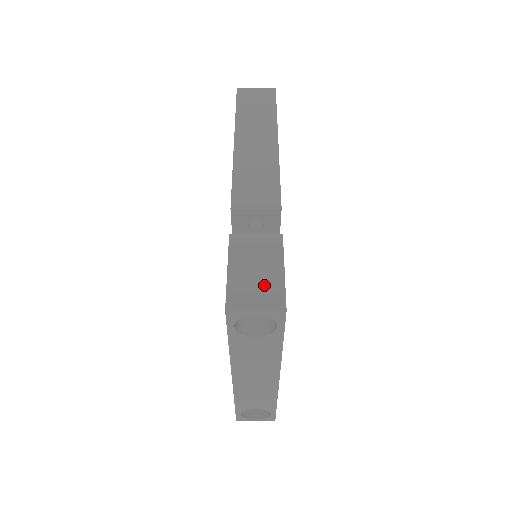
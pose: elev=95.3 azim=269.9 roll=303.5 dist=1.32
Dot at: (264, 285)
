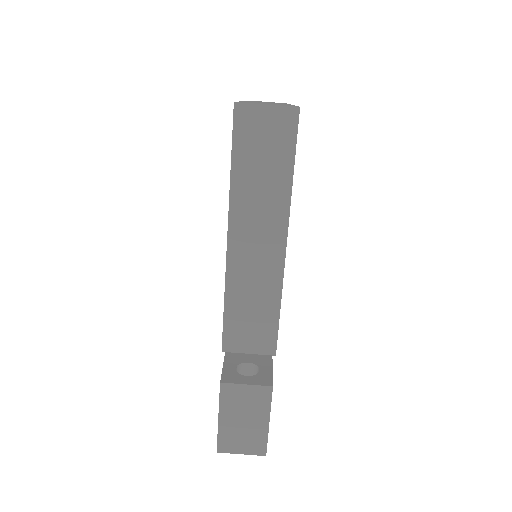
Dot at: (250, 435)
